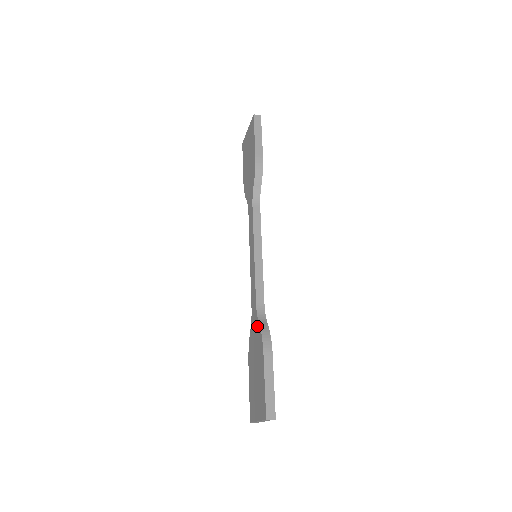
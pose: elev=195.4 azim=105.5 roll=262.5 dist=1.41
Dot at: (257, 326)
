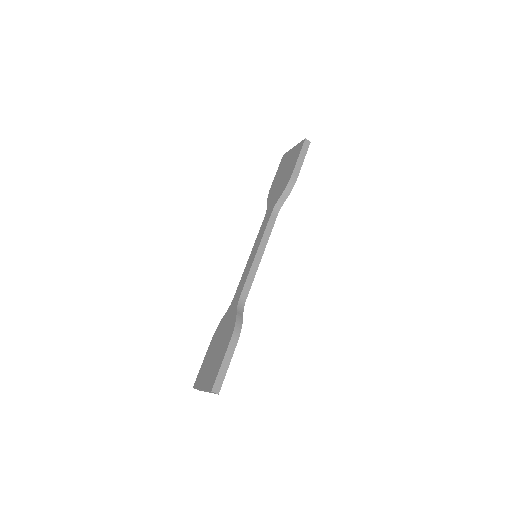
Dot at: (234, 314)
